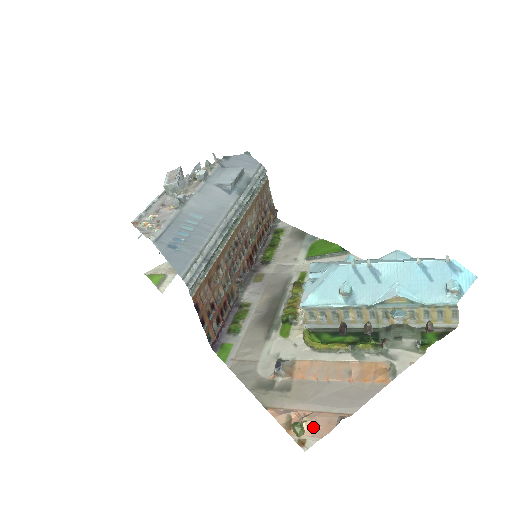
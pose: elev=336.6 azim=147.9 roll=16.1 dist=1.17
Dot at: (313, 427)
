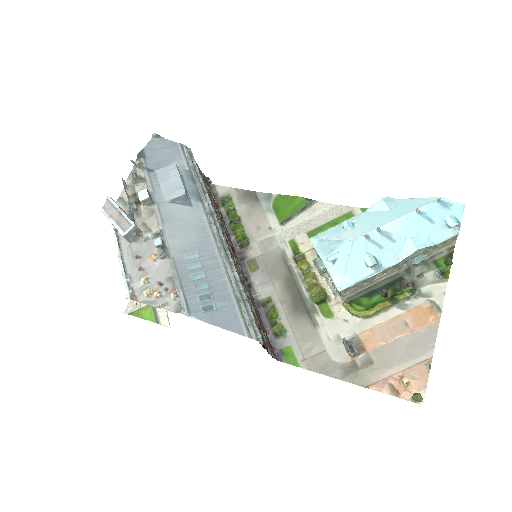
Dot at: (415, 384)
